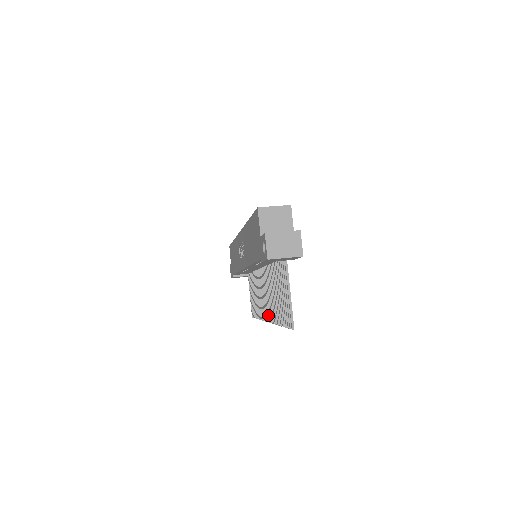
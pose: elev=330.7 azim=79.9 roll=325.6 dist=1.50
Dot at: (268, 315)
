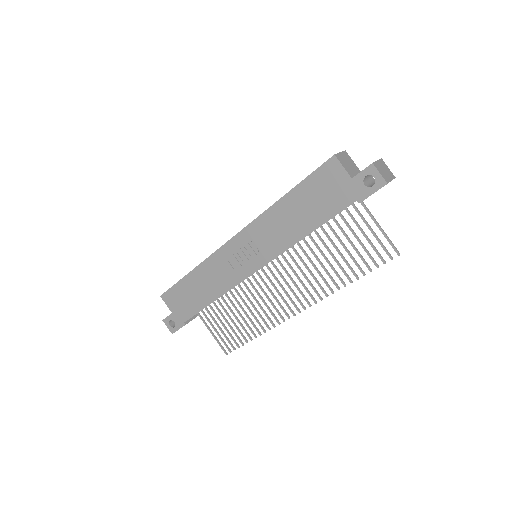
Dot at: (301, 303)
